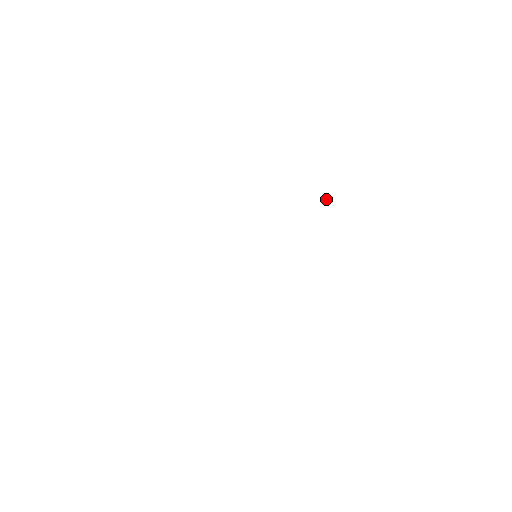
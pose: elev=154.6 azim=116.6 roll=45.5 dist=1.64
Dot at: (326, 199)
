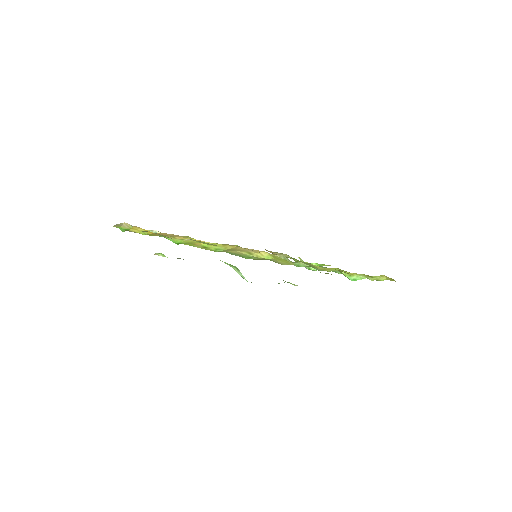
Dot at: occluded
